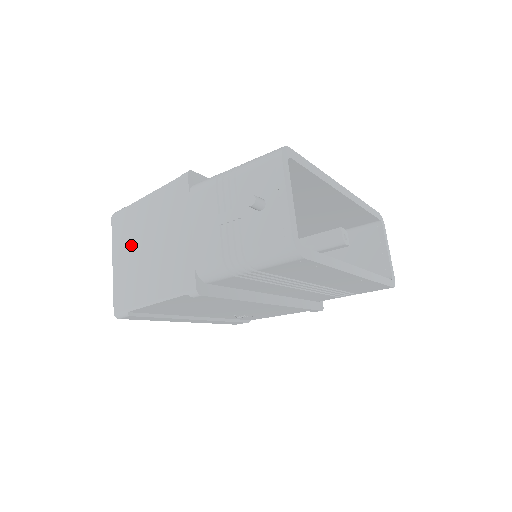
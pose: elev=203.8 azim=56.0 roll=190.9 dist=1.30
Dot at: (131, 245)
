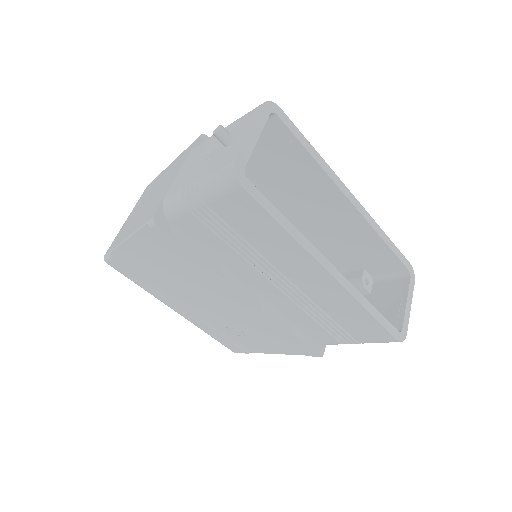
Dot at: (143, 200)
